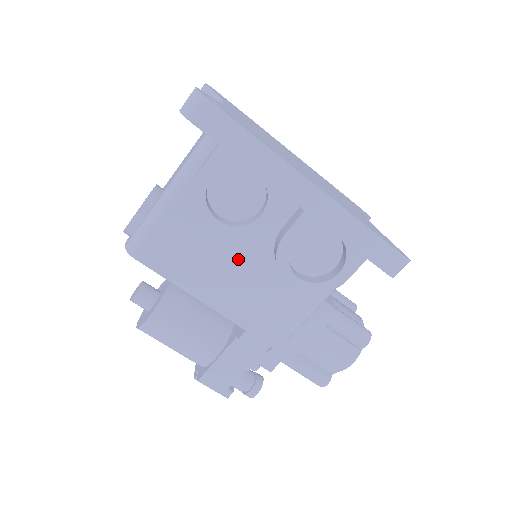
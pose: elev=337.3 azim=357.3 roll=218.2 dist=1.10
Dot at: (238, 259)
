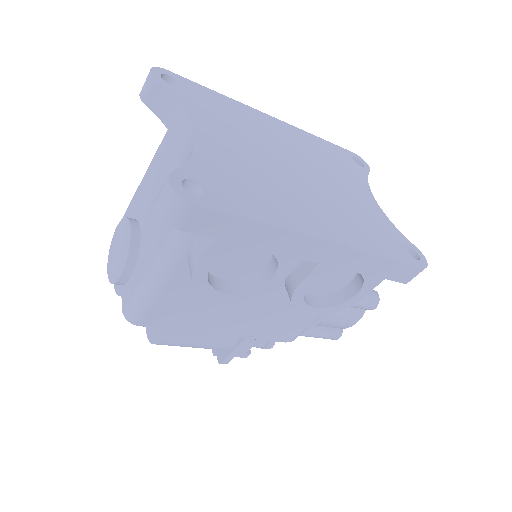
Dot at: occluded
